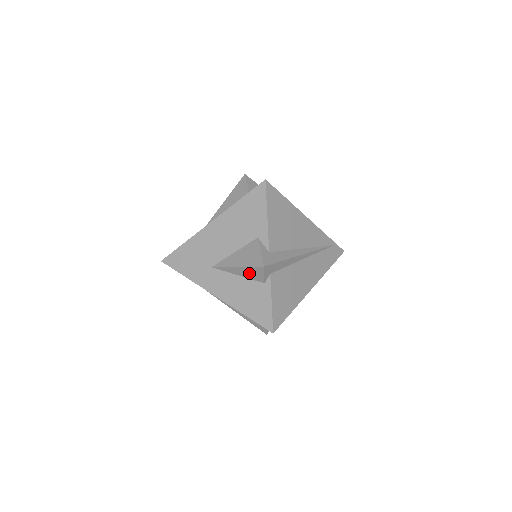
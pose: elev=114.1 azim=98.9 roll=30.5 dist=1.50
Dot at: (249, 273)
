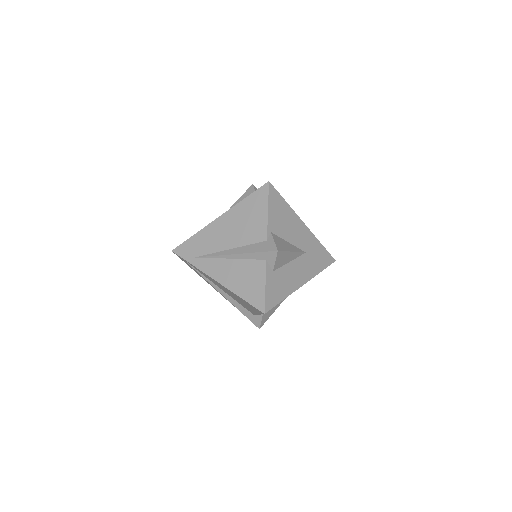
Dot at: occluded
